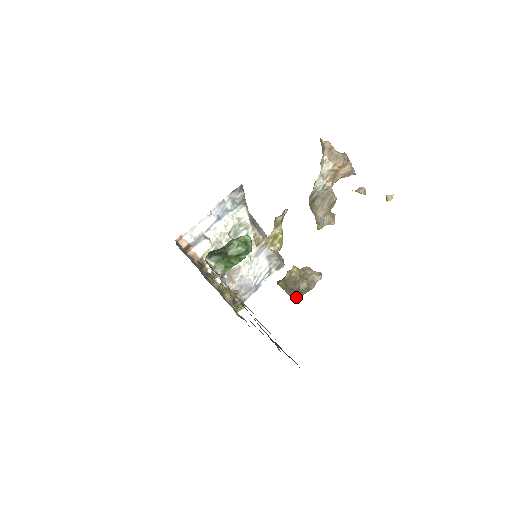
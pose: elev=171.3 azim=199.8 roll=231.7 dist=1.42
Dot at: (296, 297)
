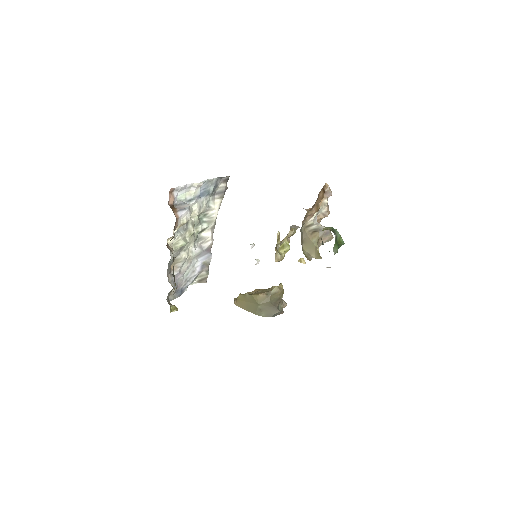
Dot at: (266, 316)
